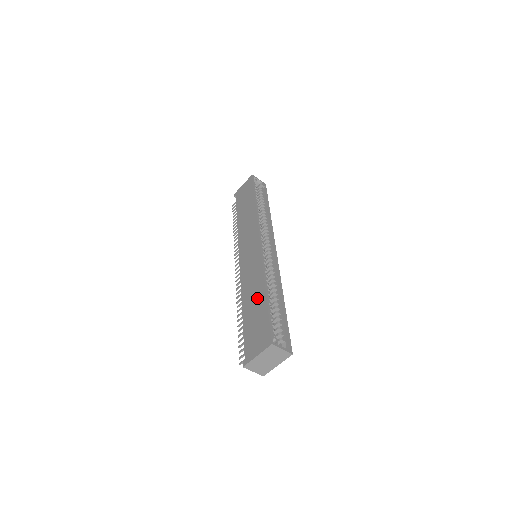
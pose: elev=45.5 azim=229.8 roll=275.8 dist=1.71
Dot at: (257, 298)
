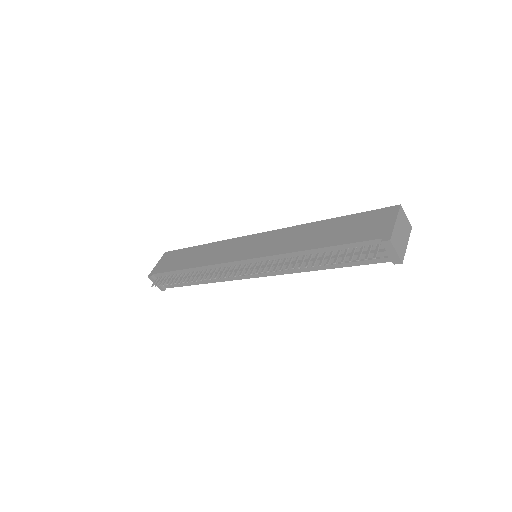
Dot at: (324, 228)
